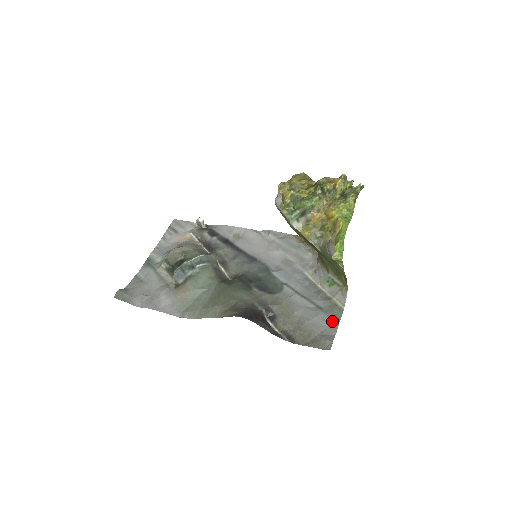
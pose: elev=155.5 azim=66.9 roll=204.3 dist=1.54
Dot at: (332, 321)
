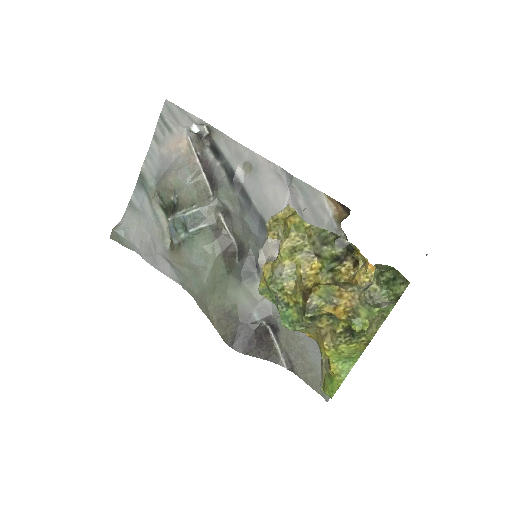
Dot at: occluded
